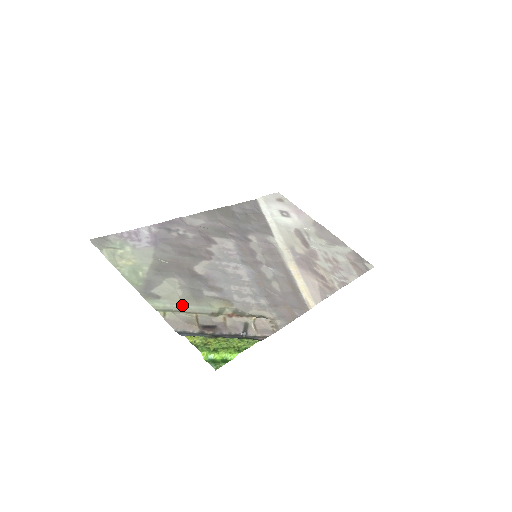
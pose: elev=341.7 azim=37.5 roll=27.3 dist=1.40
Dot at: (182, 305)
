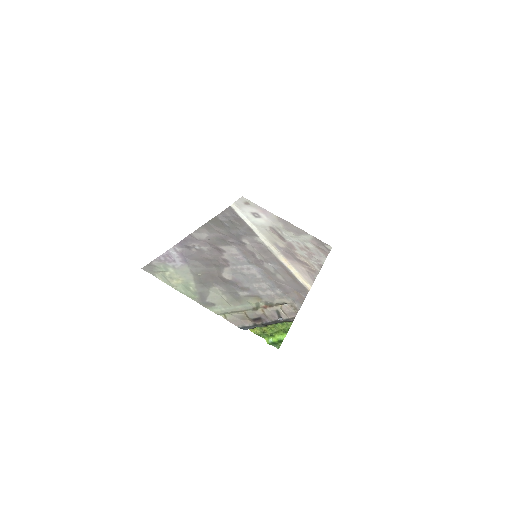
Dot at: (232, 307)
